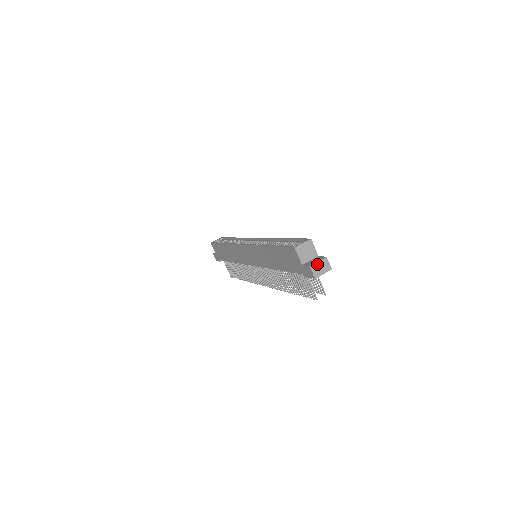
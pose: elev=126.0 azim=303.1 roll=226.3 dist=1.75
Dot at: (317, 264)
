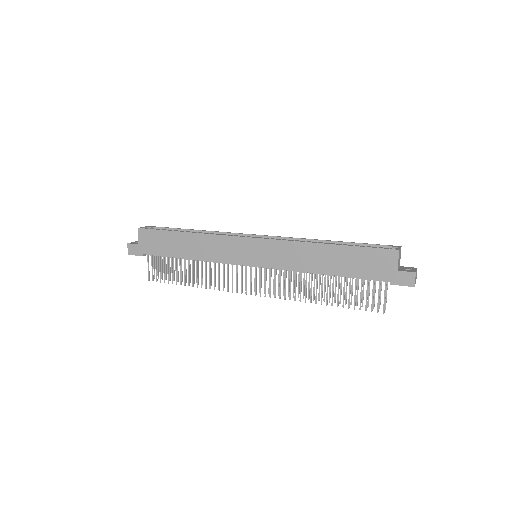
Dot at: (416, 272)
